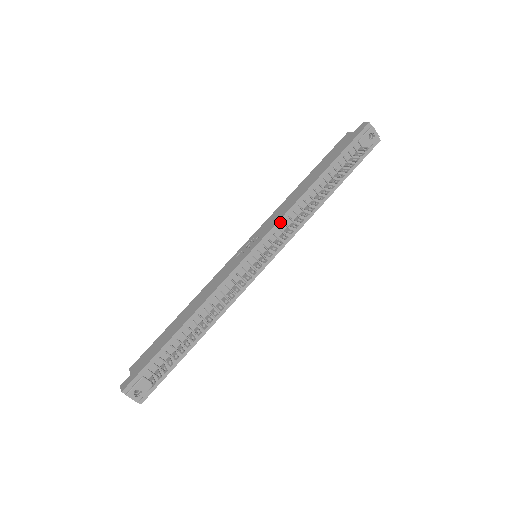
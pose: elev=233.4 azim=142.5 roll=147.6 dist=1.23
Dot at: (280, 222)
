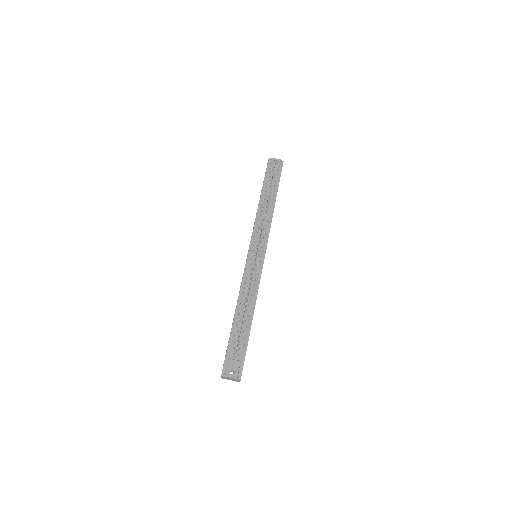
Dot at: (255, 229)
